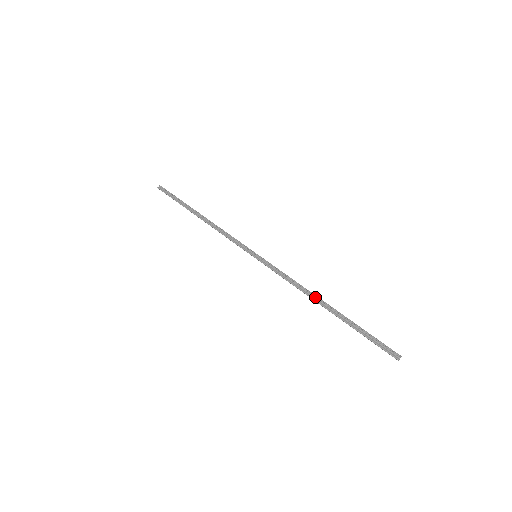
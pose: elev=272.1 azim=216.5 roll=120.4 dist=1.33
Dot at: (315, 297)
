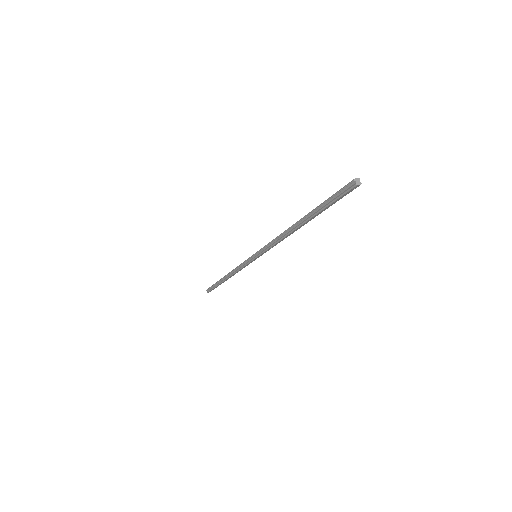
Dot at: (290, 229)
